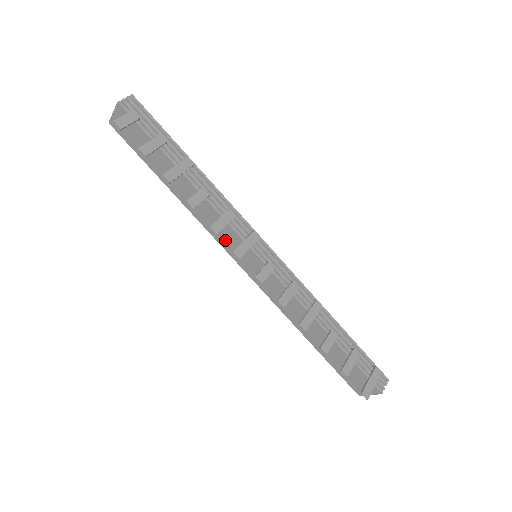
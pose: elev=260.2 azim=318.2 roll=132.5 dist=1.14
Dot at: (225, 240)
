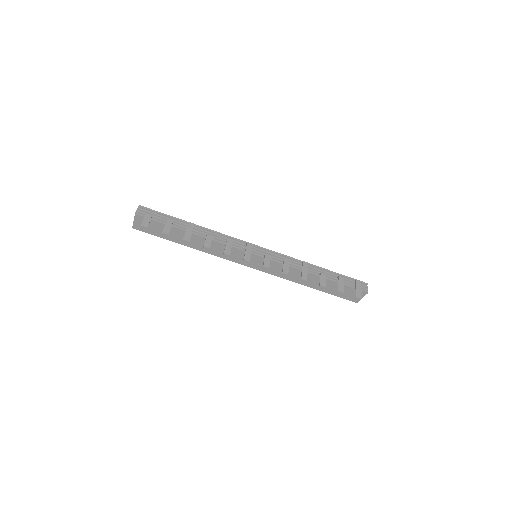
Dot at: (234, 257)
